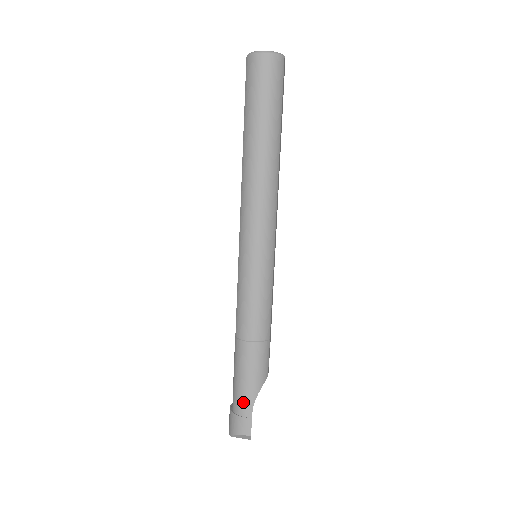
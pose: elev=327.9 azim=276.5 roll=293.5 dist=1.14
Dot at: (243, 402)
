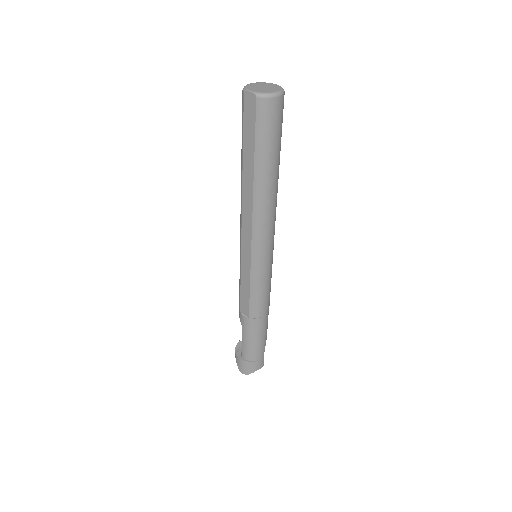
Dot at: (259, 352)
